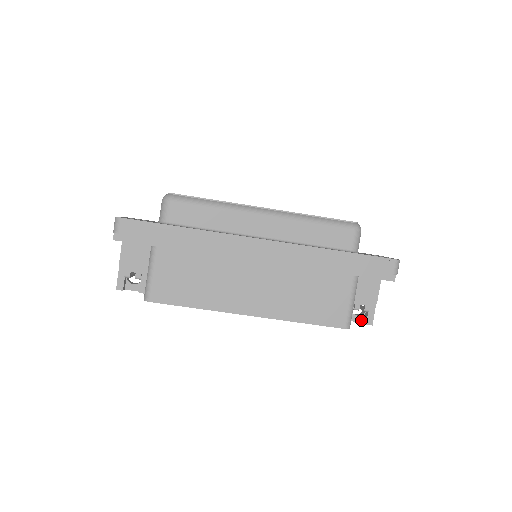
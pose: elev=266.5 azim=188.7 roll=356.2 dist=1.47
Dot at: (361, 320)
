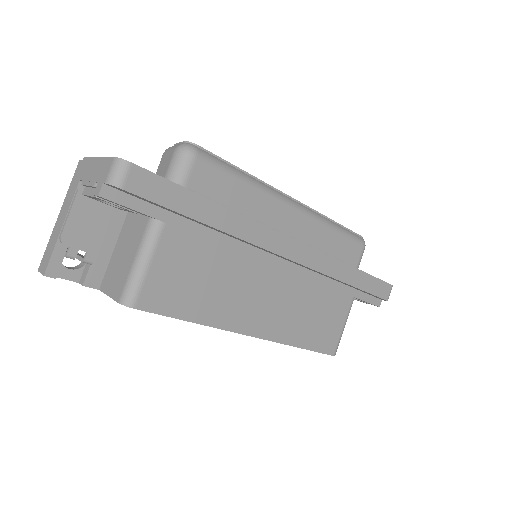
Dot at: occluded
